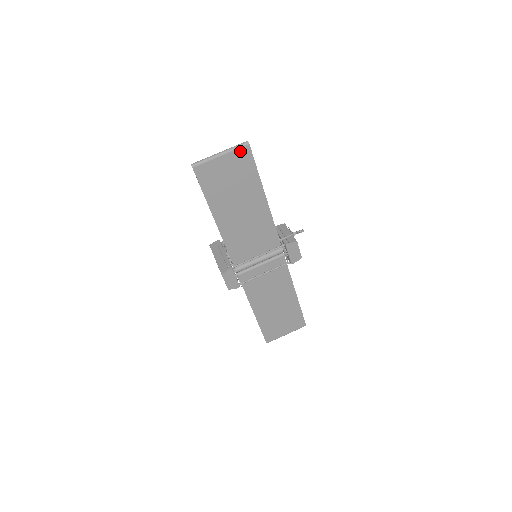
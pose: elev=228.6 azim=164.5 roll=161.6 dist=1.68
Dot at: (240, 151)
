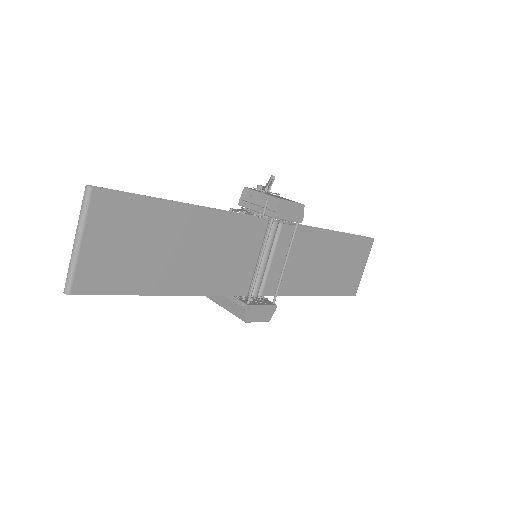
Dot at: (94, 208)
